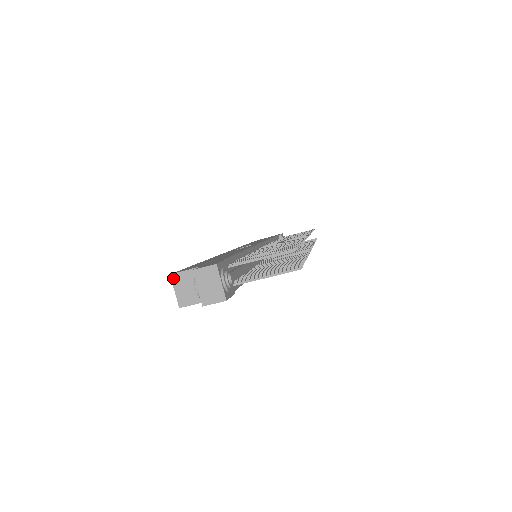
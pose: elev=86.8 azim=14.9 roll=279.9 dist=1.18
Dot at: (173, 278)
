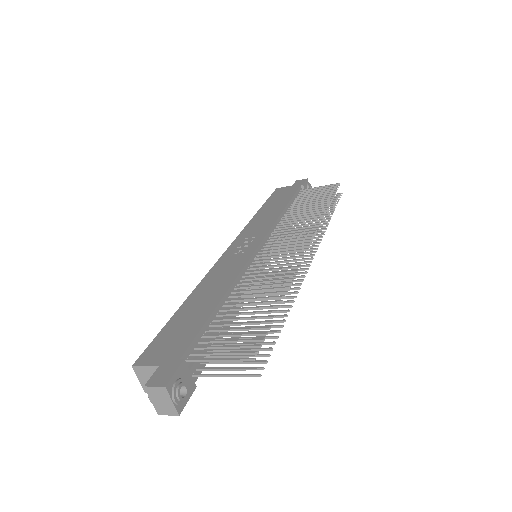
Dot at: (135, 370)
